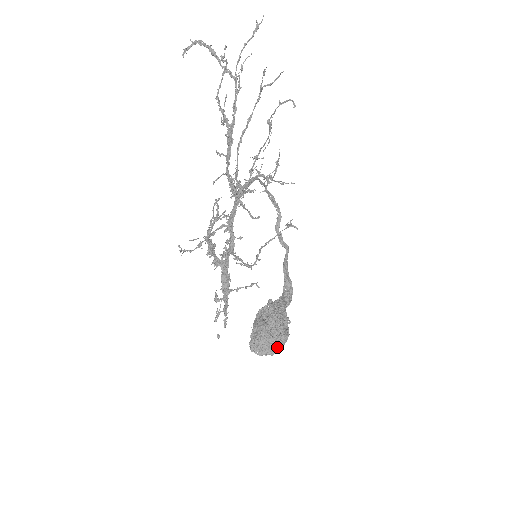
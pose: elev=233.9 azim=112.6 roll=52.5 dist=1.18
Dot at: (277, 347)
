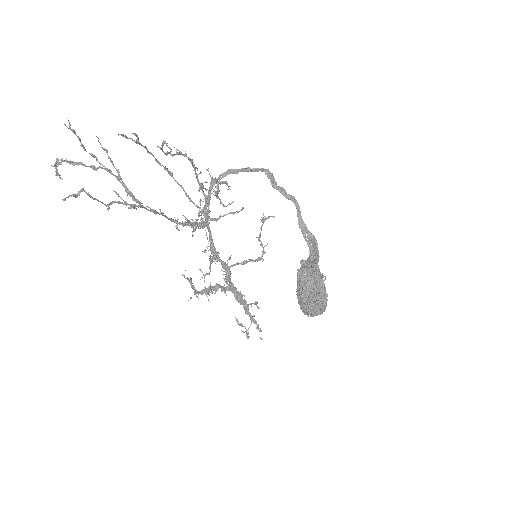
Dot at: (322, 308)
